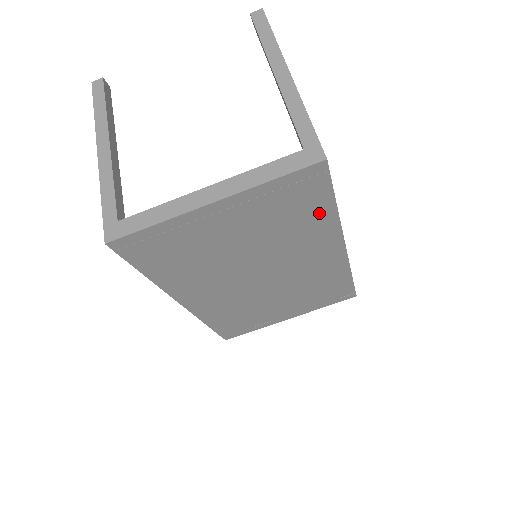
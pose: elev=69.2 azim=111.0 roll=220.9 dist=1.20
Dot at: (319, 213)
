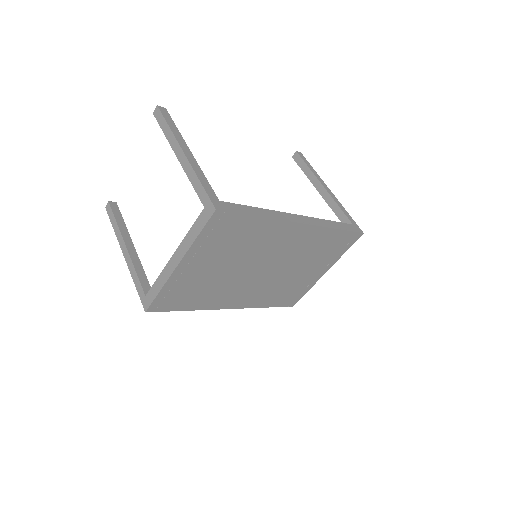
Dot at: (252, 226)
